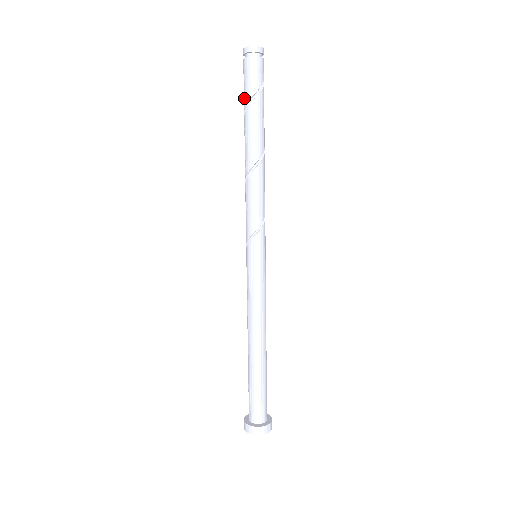
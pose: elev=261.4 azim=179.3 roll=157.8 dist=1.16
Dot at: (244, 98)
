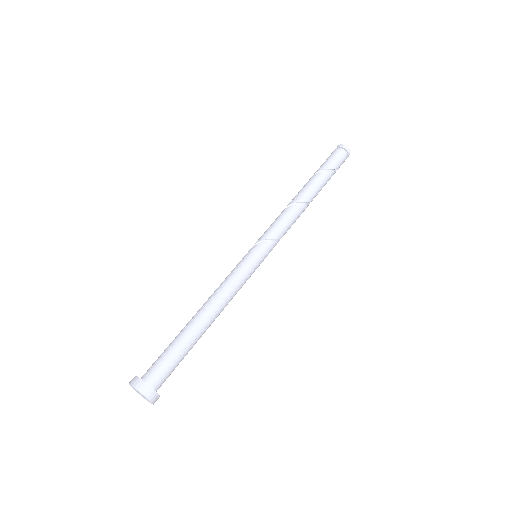
Dot at: (323, 165)
